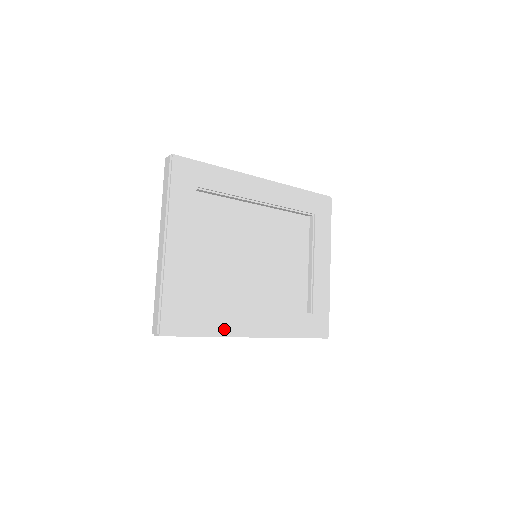
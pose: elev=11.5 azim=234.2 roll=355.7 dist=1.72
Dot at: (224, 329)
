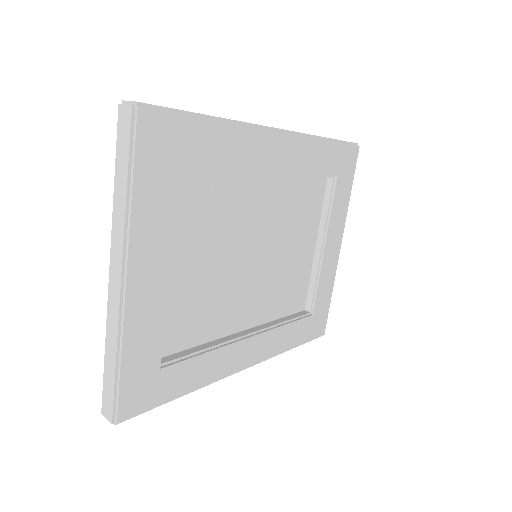
Dot at: (208, 377)
